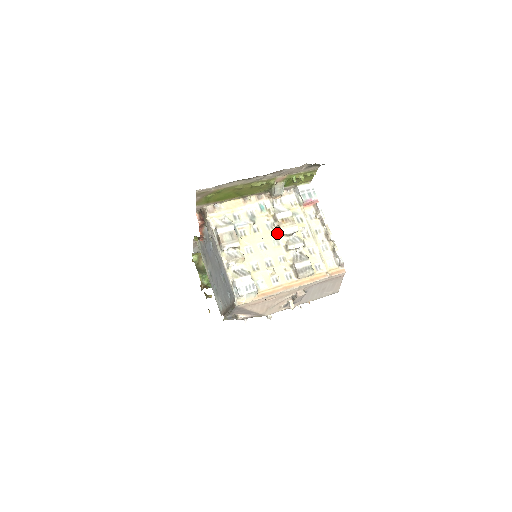
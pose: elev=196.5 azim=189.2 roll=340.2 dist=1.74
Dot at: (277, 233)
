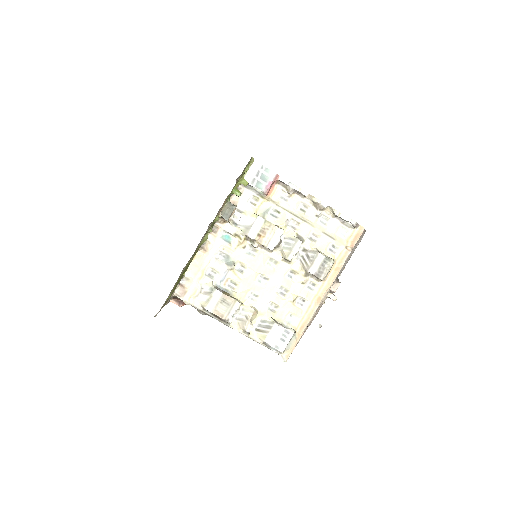
Dot at: (264, 252)
